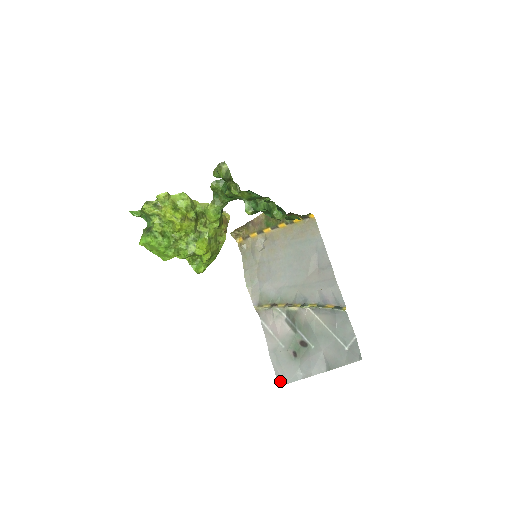
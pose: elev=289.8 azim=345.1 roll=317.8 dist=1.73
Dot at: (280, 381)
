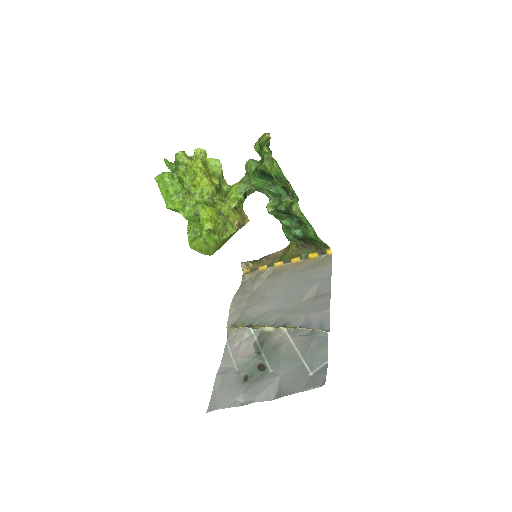
Dot at: (212, 406)
